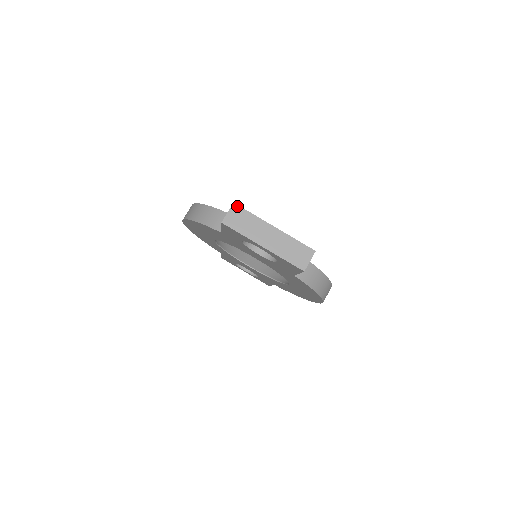
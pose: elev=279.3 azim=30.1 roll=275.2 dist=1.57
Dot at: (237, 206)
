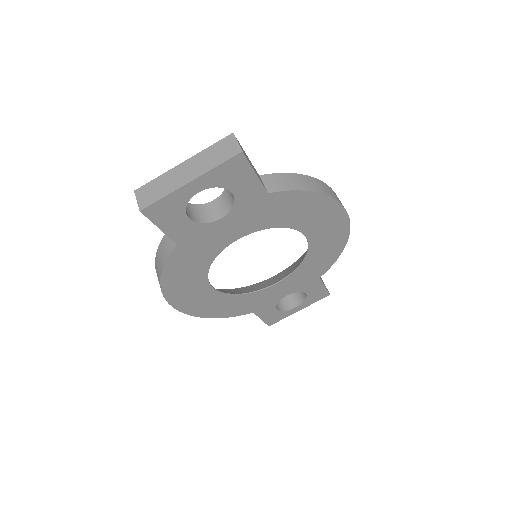
Dot at: (139, 189)
